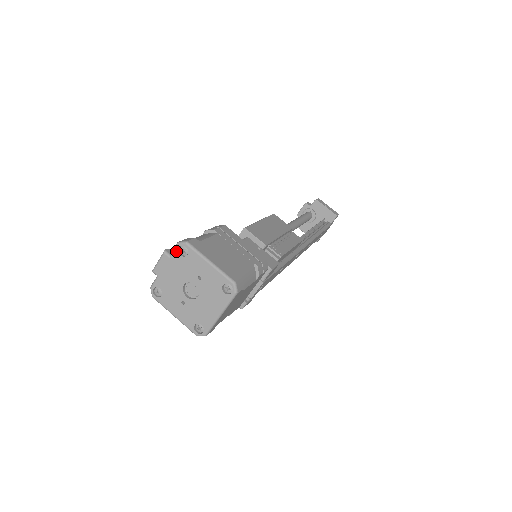
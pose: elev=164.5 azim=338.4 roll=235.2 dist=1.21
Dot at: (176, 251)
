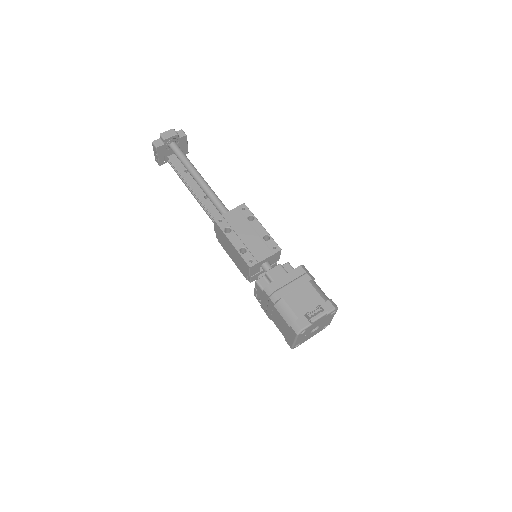
Dot at: occluded
